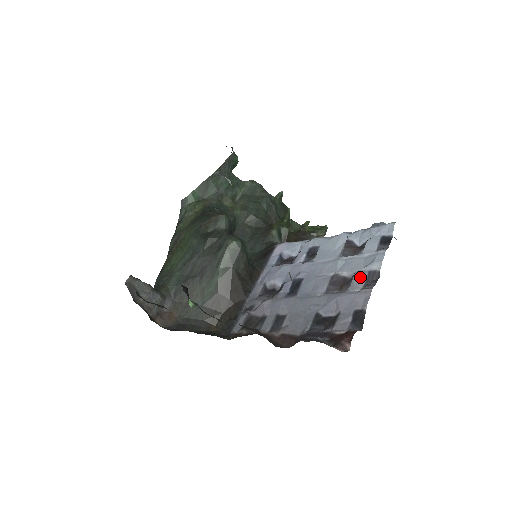
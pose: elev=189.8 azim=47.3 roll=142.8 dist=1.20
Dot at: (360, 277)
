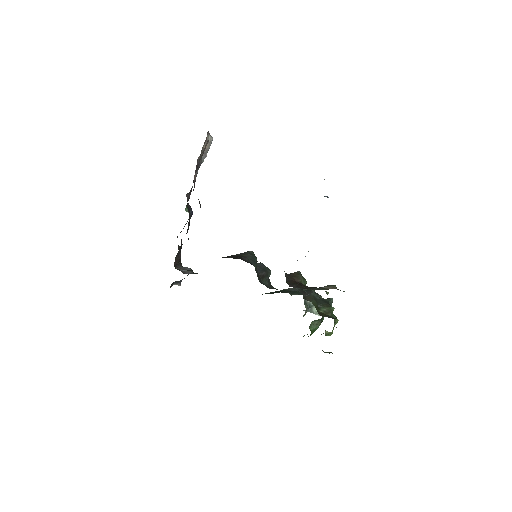
Dot at: occluded
